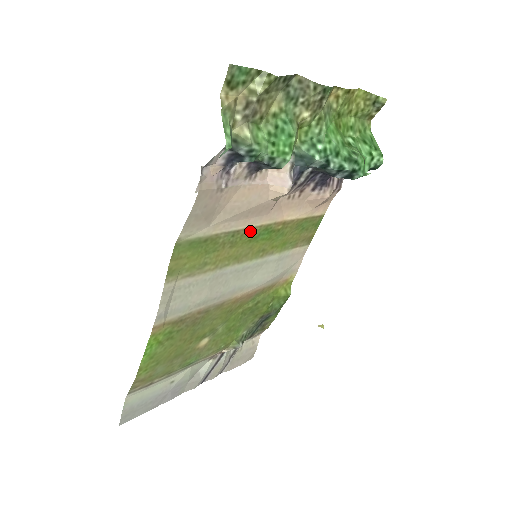
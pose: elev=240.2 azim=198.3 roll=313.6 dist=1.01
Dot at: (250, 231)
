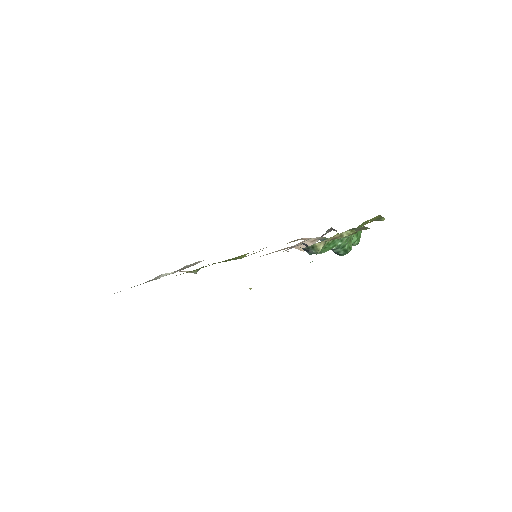
Dot at: occluded
